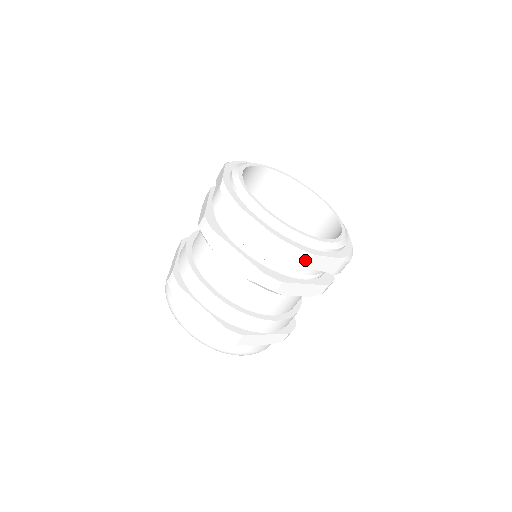
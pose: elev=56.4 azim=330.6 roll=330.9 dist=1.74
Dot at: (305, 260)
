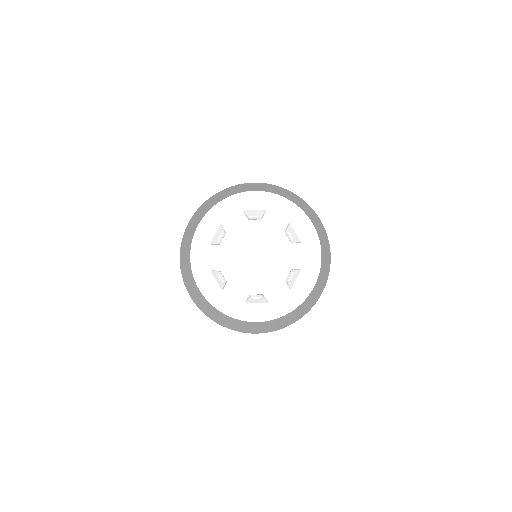
Dot at: occluded
